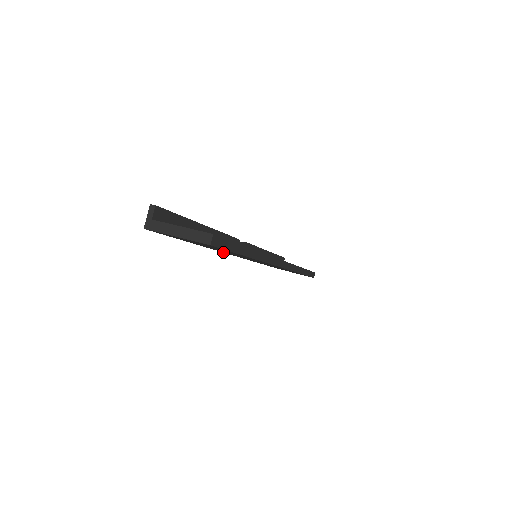
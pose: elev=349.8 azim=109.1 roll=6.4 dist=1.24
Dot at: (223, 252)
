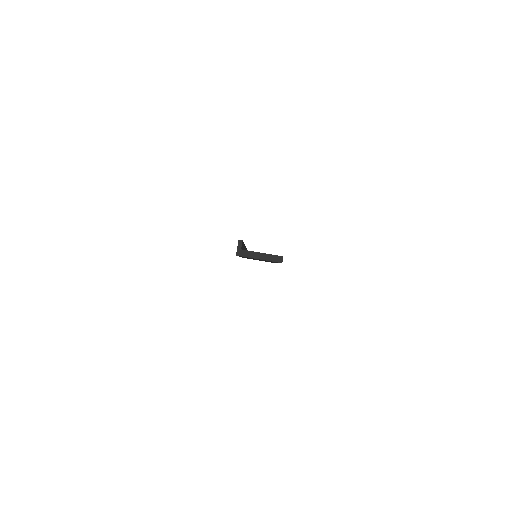
Dot at: occluded
